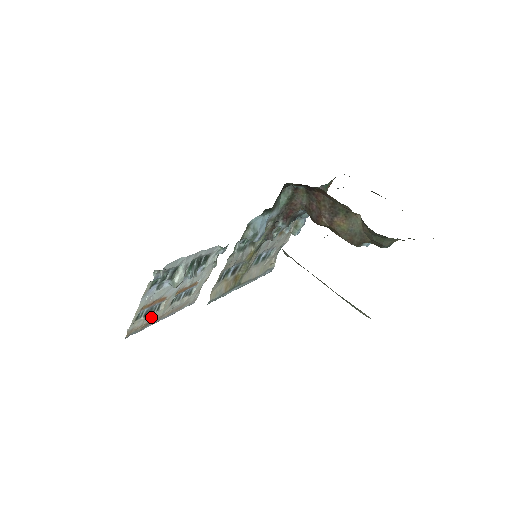
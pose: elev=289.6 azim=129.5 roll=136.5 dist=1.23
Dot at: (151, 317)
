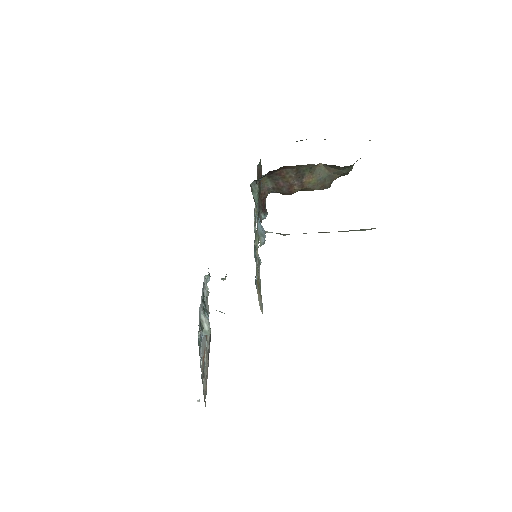
Dot at: (205, 374)
